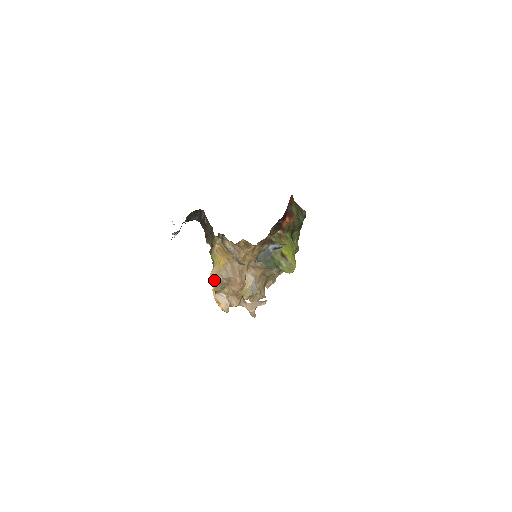
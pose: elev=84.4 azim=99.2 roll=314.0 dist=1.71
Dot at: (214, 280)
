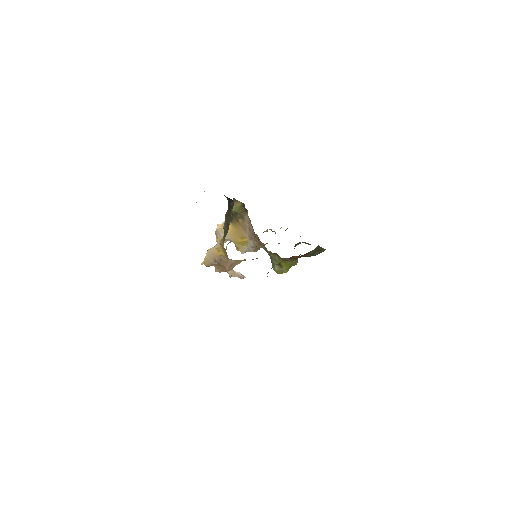
Dot at: (208, 256)
